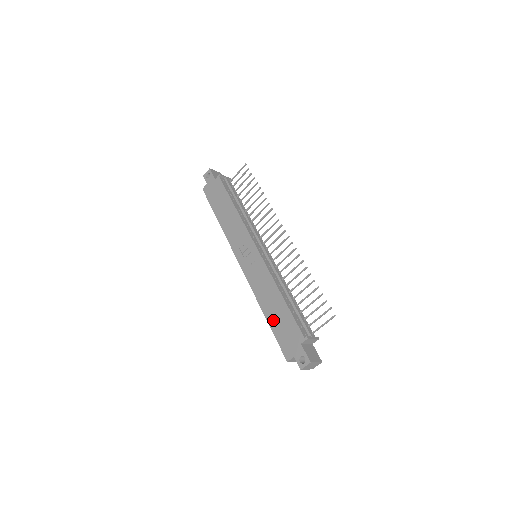
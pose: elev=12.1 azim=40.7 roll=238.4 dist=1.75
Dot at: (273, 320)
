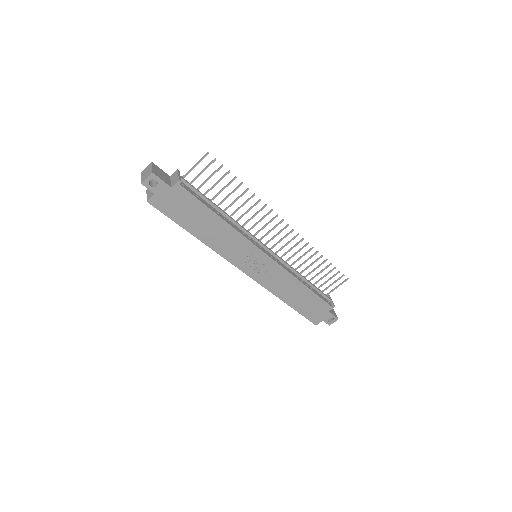
Dot at: (298, 305)
